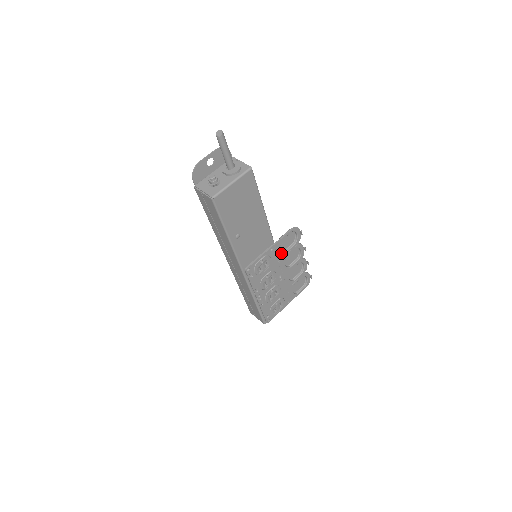
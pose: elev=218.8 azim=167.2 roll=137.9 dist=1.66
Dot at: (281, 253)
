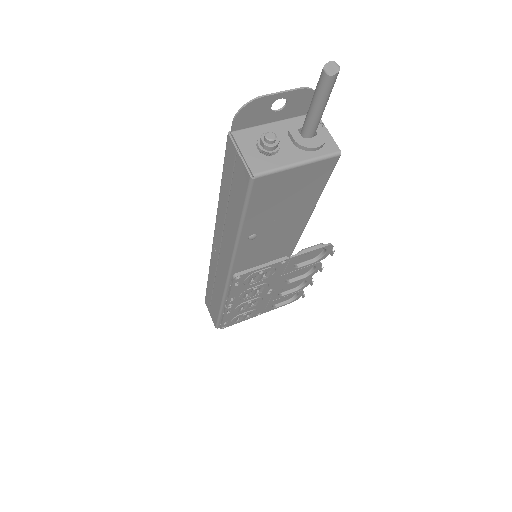
Dot at: (291, 267)
